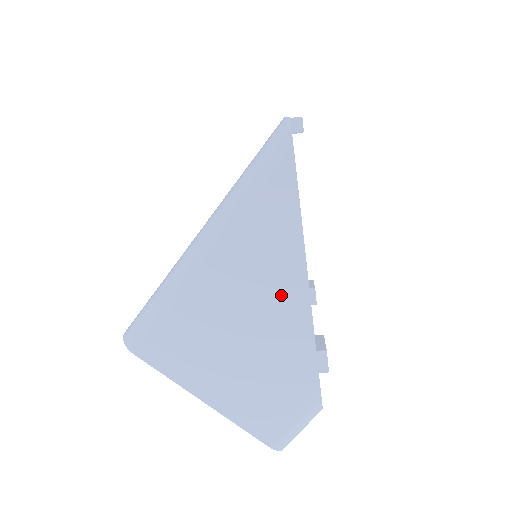
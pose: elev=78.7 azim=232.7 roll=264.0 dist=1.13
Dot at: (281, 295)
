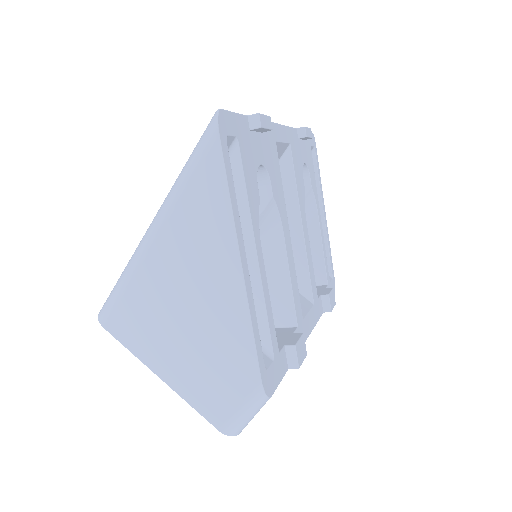
Dot at: (218, 277)
